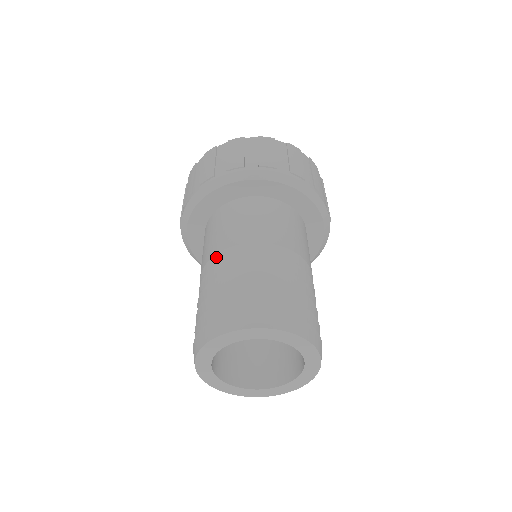
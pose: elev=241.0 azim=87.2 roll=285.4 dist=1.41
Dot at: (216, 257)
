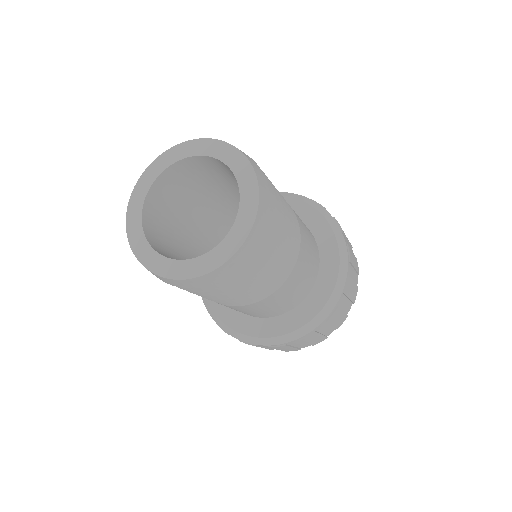
Dot at: occluded
